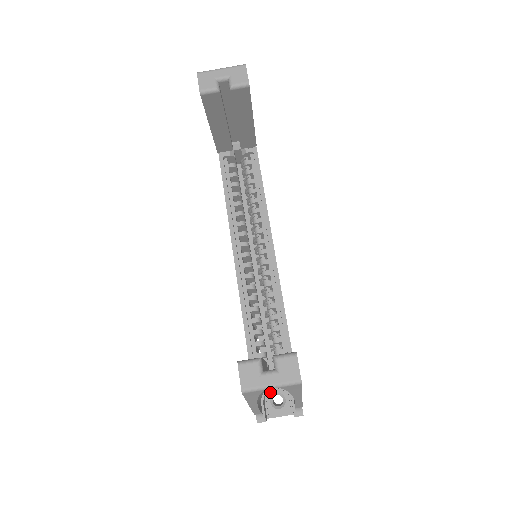
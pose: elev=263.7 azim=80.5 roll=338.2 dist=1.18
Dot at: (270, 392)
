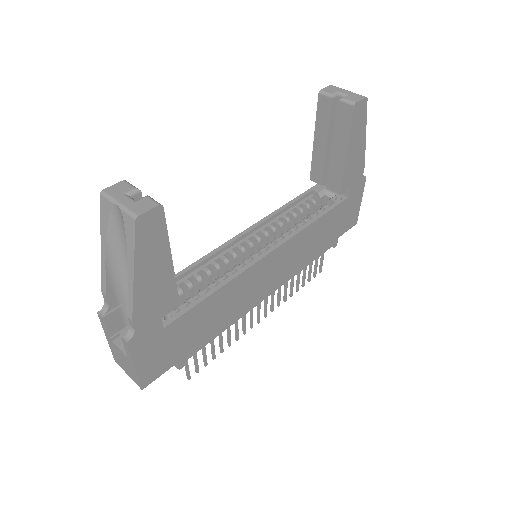
Dot at: occluded
